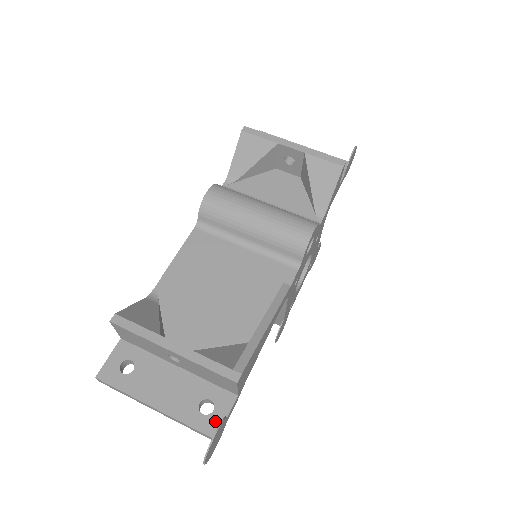
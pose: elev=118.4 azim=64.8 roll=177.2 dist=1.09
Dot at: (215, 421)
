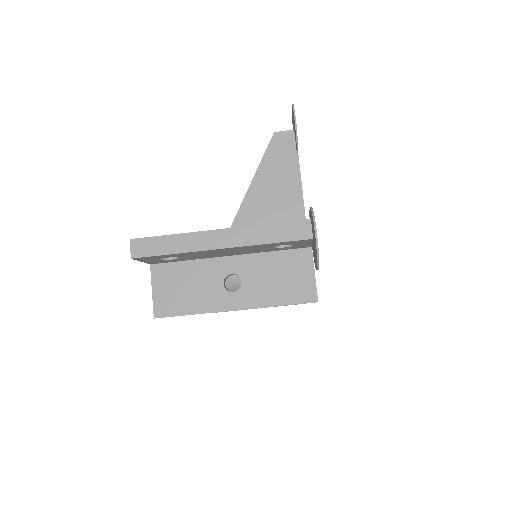
Dot at: occluded
